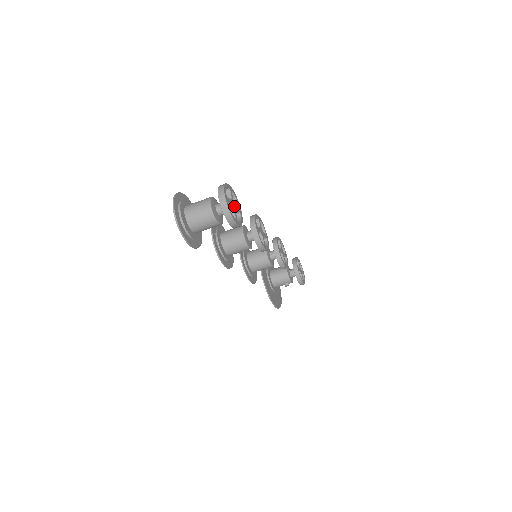
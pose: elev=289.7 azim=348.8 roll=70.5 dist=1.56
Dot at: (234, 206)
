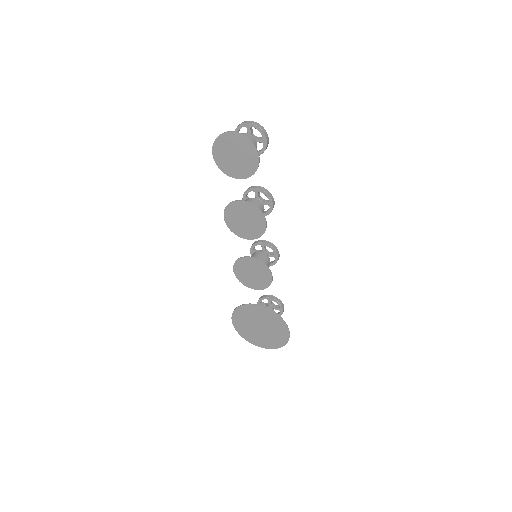
Dot at: occluded
